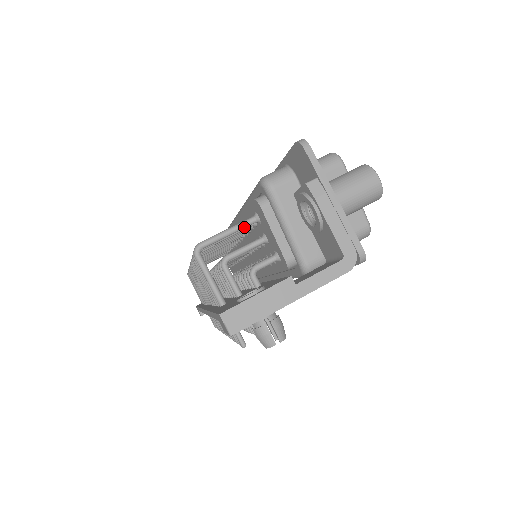
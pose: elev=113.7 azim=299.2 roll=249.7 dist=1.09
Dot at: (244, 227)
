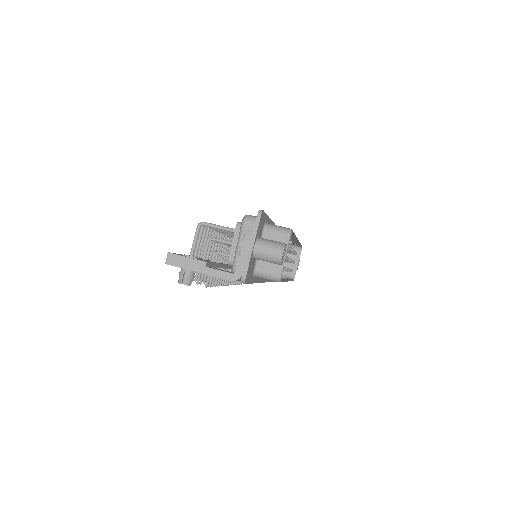
Dot at: (228, 231)
